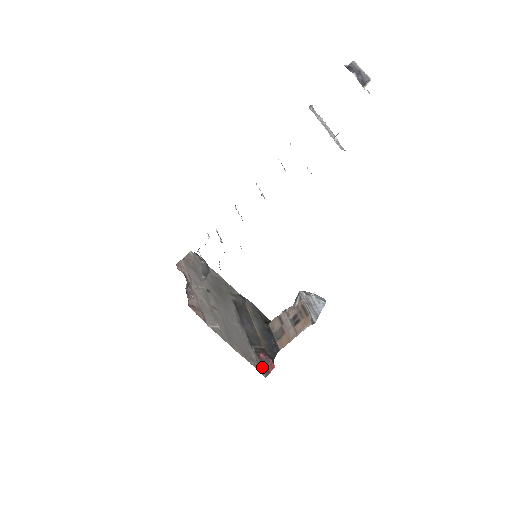
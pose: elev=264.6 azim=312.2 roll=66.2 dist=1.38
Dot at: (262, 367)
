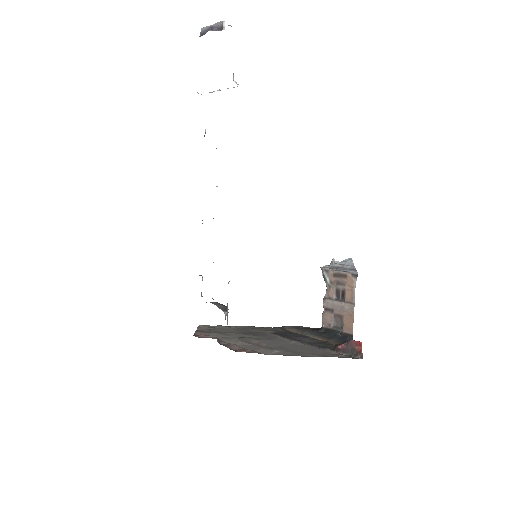
Dot at: (350, 354)
